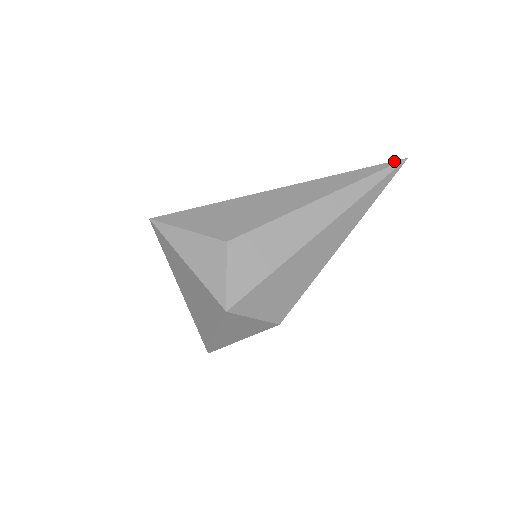
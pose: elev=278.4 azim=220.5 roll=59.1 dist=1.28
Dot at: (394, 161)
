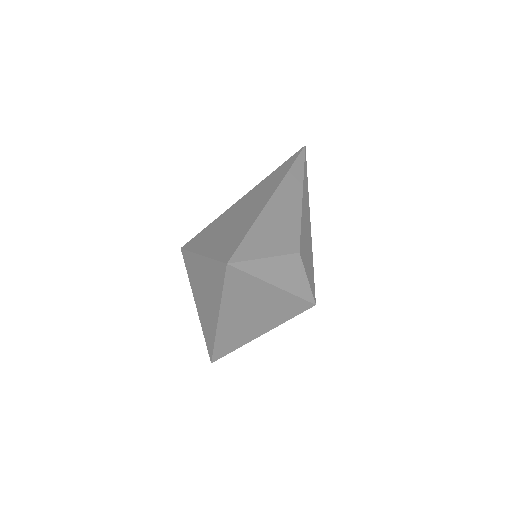
Dot at: (303, 150)
